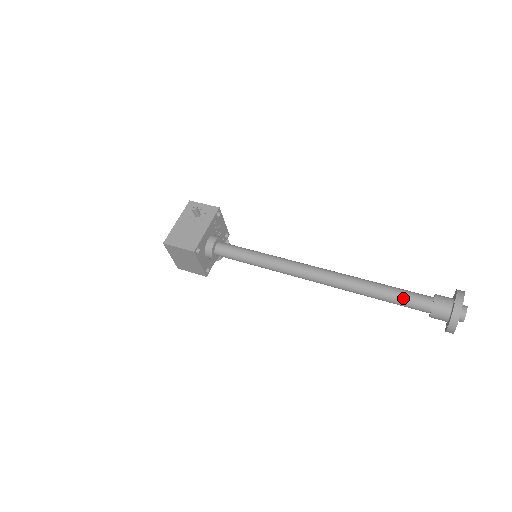
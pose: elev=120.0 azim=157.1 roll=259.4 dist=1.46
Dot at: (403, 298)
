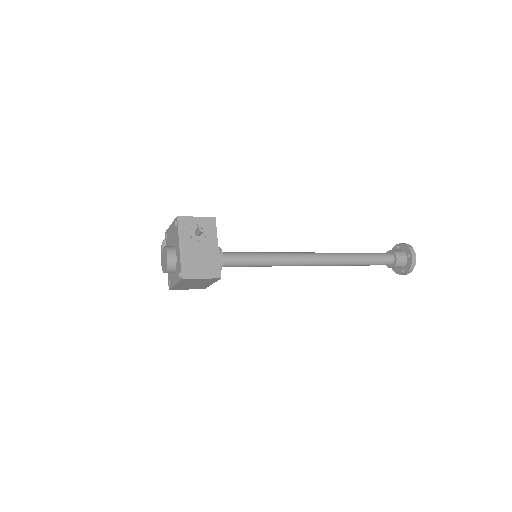
Dot at: (378, 261)
